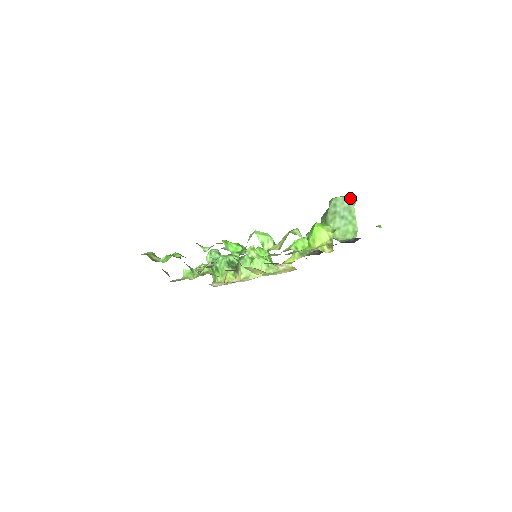
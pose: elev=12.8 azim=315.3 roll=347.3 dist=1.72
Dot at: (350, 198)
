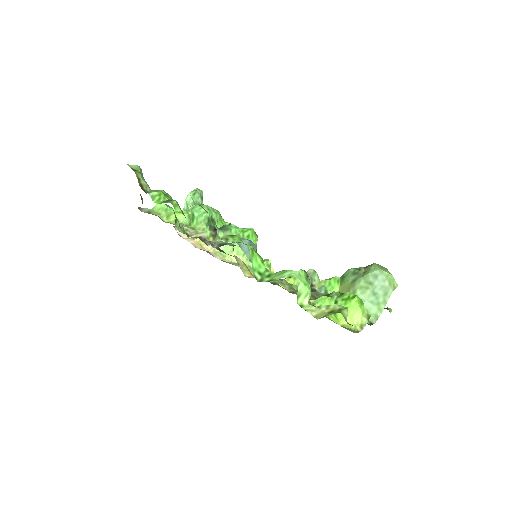
Dot at: (394, 279)
